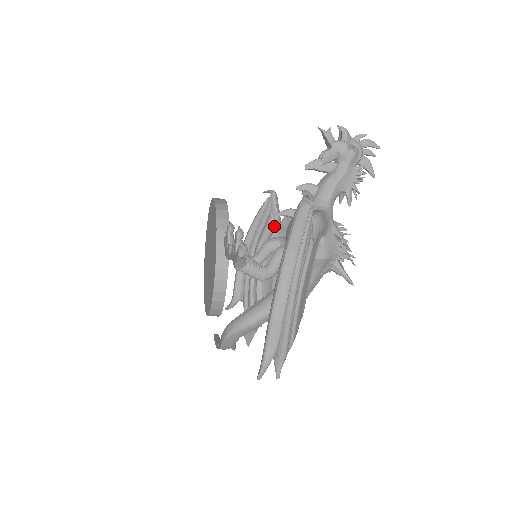
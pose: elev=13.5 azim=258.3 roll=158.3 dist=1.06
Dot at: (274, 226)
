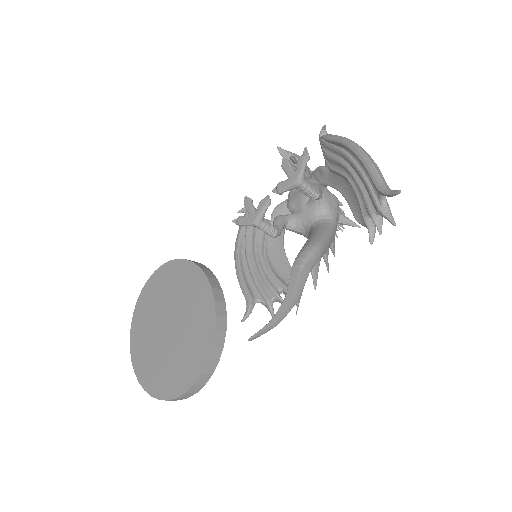
Dot at: occluded
